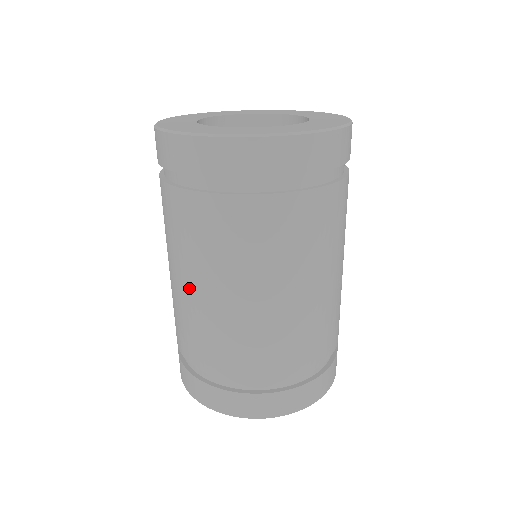
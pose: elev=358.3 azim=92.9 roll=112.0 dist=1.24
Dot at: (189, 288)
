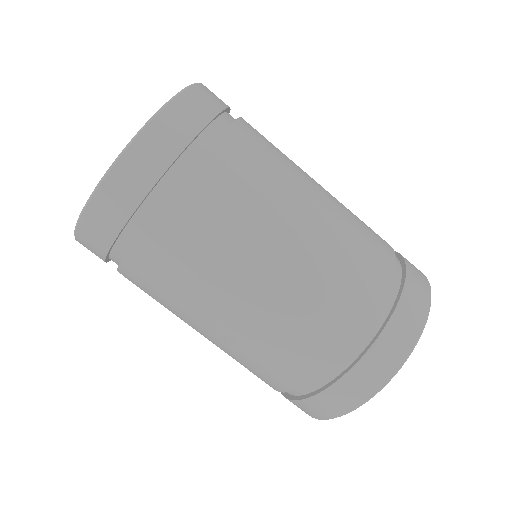
Dot at: occluded
